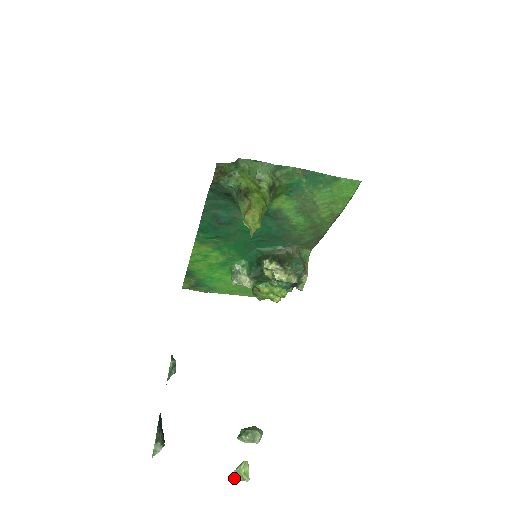
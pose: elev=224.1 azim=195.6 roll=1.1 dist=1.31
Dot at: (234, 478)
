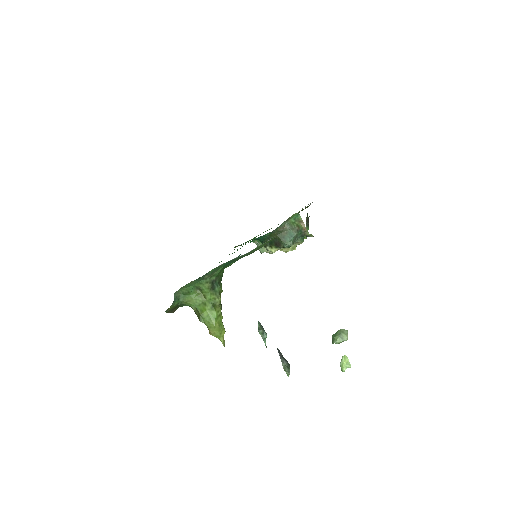
Dot at: (341, 369)
